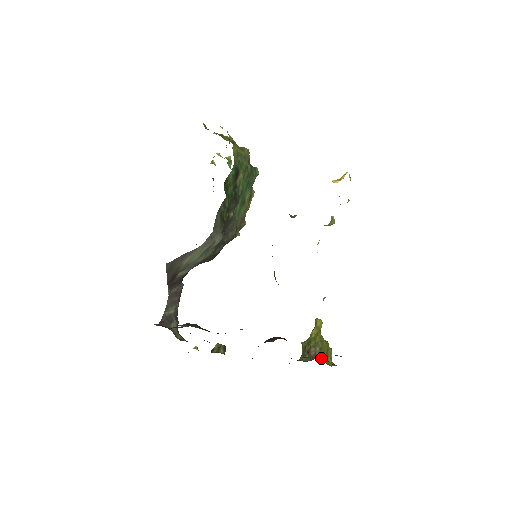
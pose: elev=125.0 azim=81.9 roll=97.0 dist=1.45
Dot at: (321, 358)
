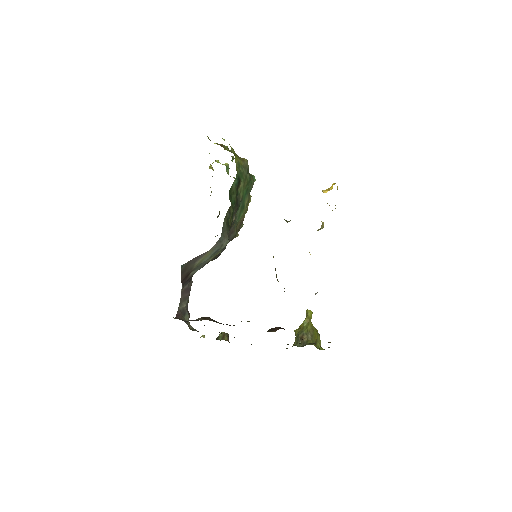
Dot at: (313, 344)
